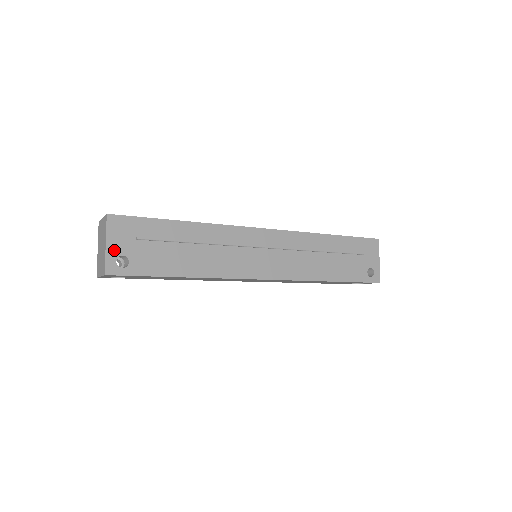
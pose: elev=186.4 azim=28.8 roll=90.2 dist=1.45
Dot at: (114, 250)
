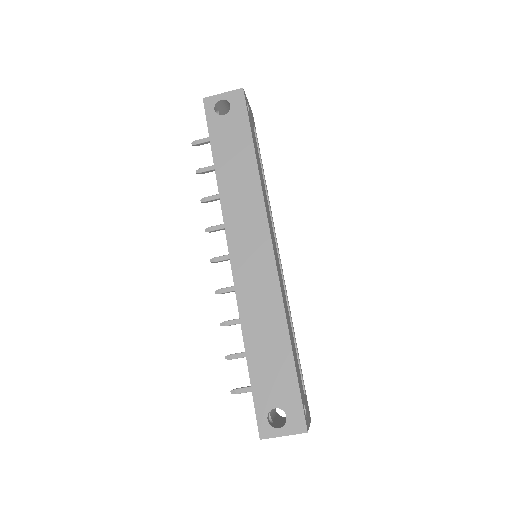
Dot at: occluded
